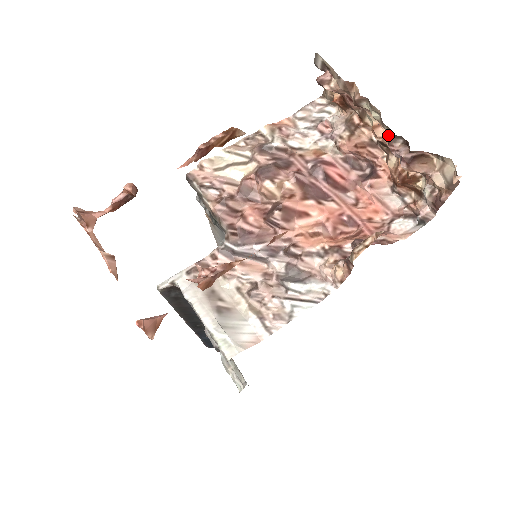
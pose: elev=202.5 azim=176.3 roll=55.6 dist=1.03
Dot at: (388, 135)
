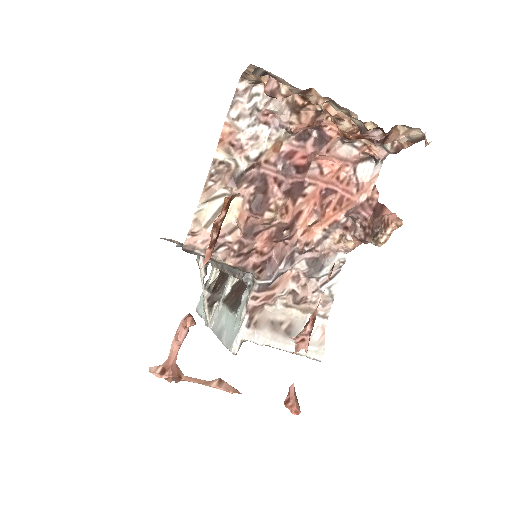
Dot at: (356, 123)
